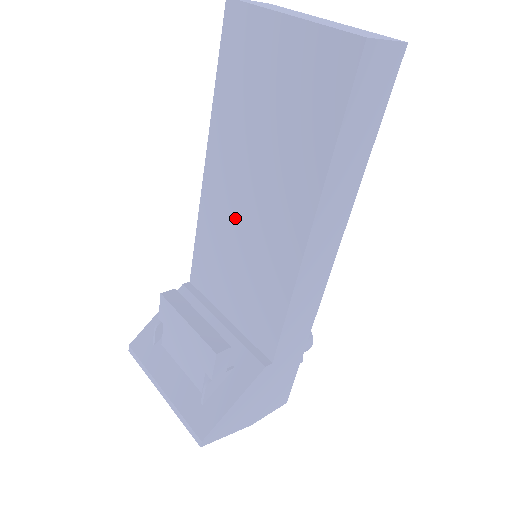
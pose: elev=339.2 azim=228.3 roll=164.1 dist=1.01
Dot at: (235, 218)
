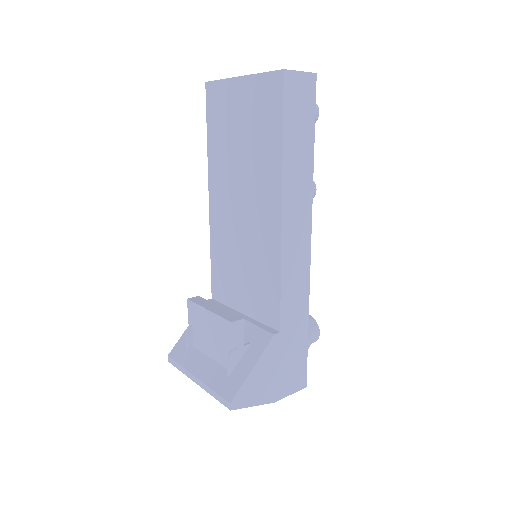
Dot at: (234, 226)
